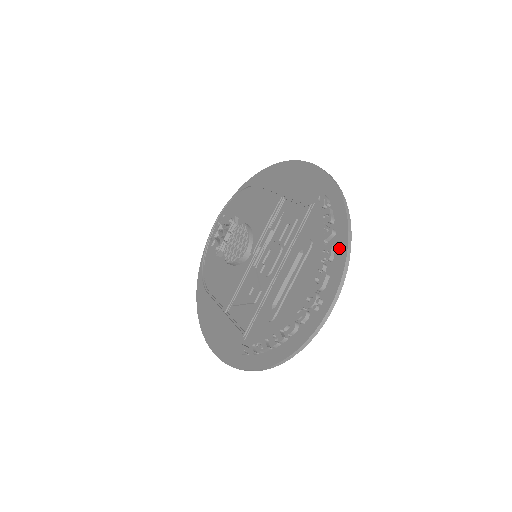
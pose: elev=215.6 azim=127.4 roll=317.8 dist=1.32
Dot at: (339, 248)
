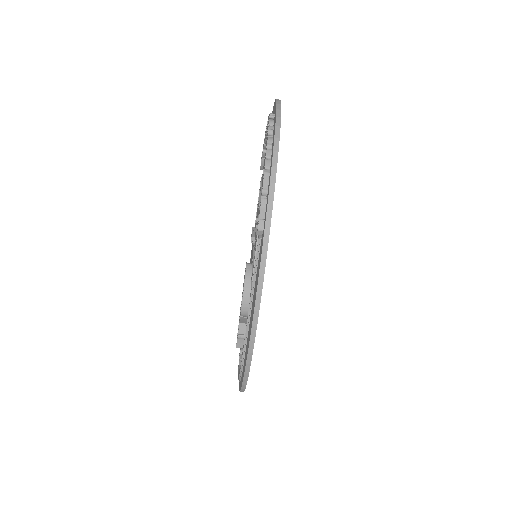
Dot at: occluded
